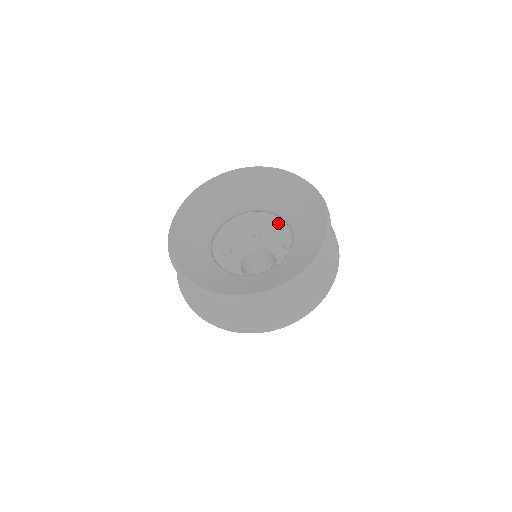
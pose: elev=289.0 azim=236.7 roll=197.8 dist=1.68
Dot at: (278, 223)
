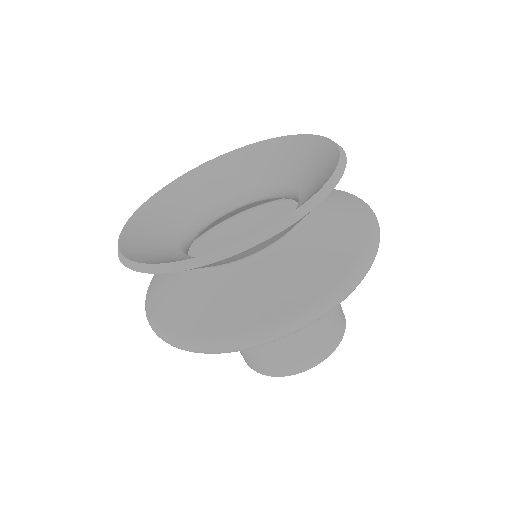
Dot at: occluded
